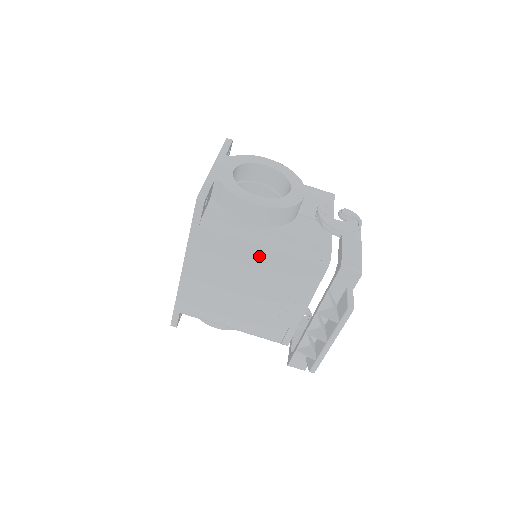
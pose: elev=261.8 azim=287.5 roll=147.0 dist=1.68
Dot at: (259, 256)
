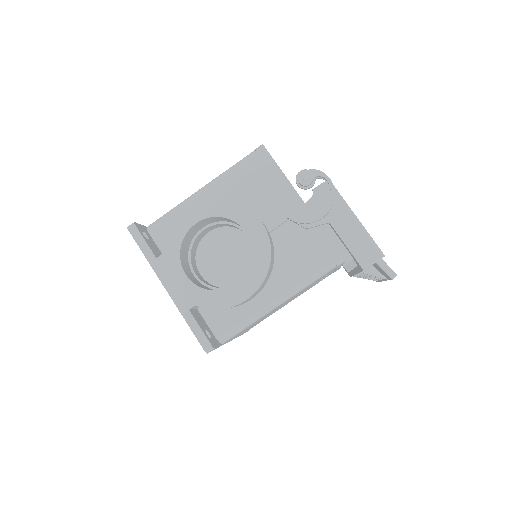
Dot at: occluded
